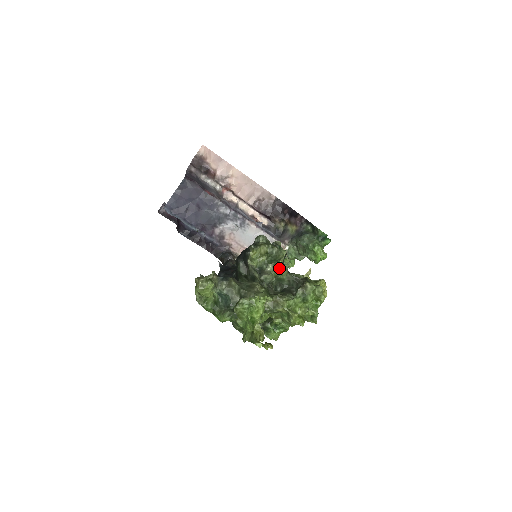
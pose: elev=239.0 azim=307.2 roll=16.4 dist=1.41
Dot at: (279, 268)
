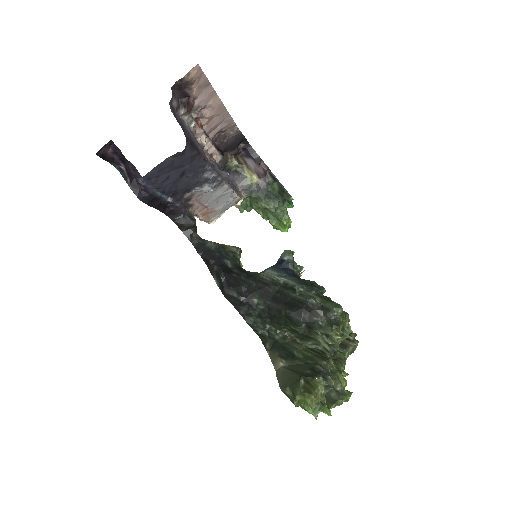
Dot at: occluded
